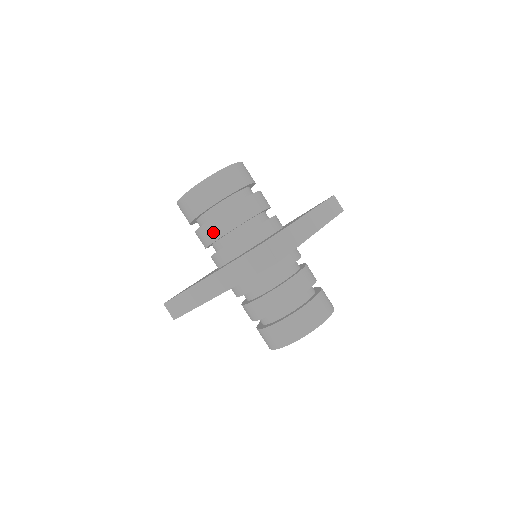
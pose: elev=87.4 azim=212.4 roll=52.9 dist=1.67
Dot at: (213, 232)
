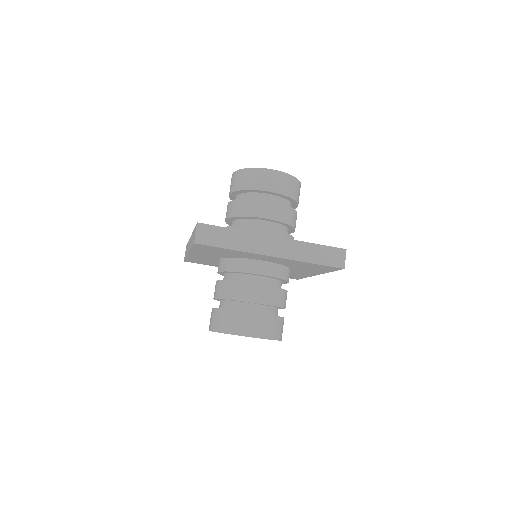
Dot at: (273, 212)
